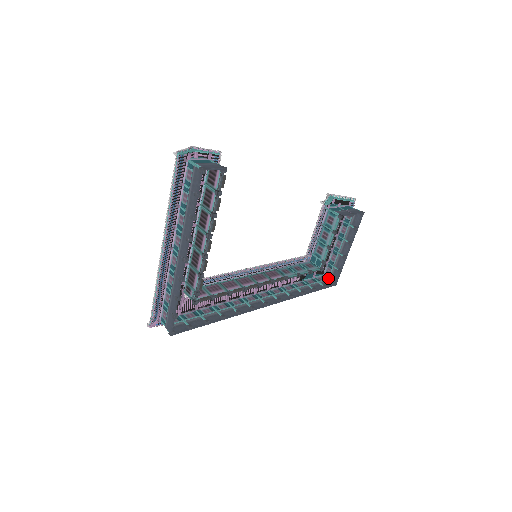
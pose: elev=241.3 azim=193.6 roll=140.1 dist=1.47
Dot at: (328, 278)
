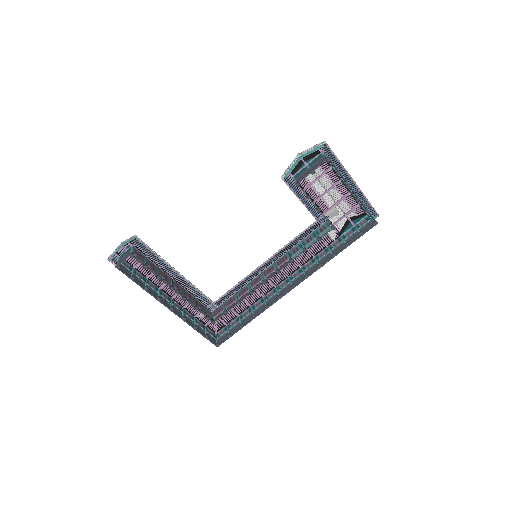
Dot at: (370, 218)
